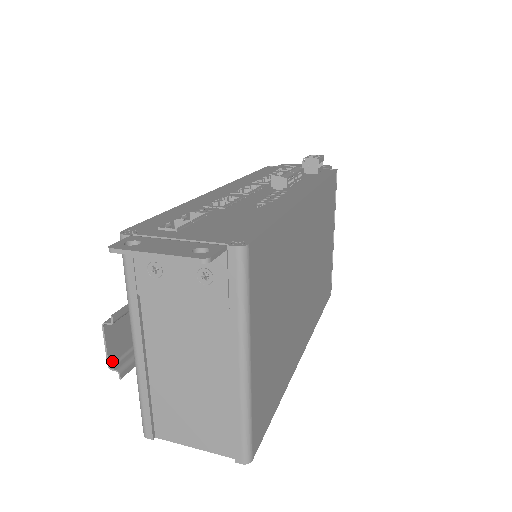
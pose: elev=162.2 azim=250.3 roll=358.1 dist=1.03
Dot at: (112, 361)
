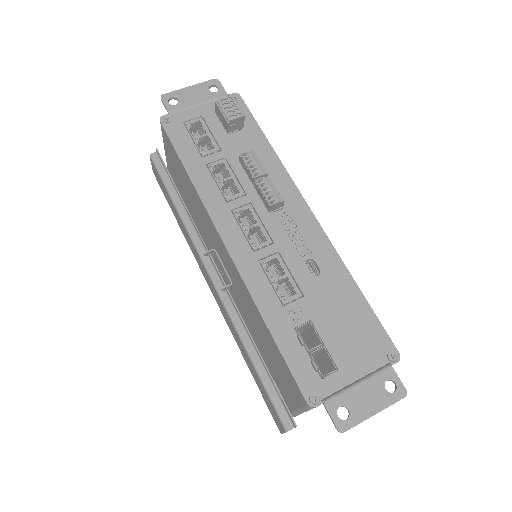
Dot at: occluded
